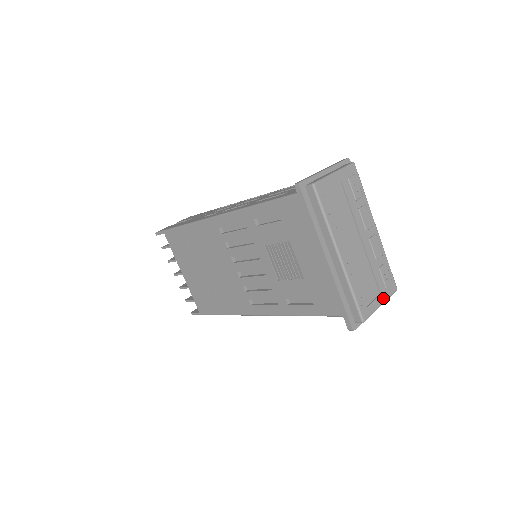
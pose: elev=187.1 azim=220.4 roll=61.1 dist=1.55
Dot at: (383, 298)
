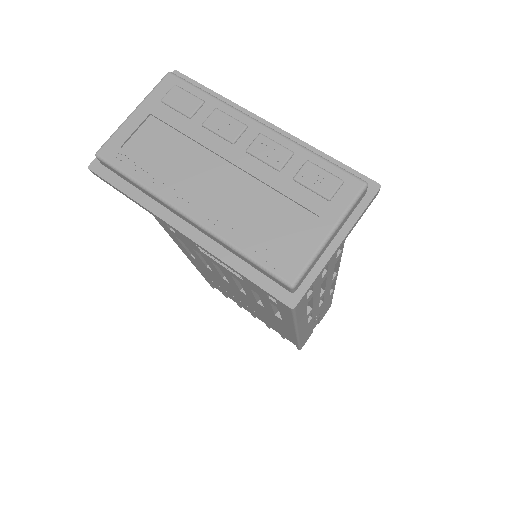
Dot at: (329, 220)
